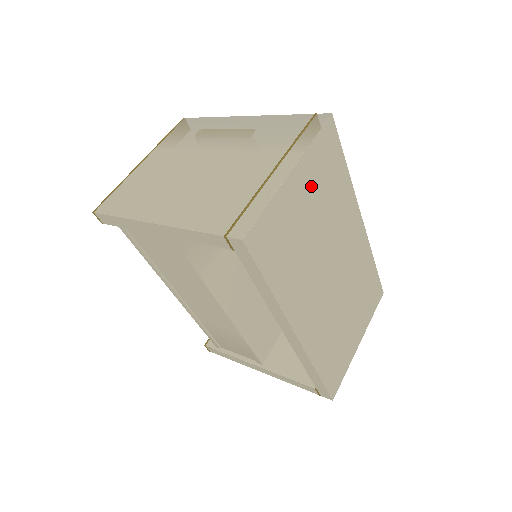
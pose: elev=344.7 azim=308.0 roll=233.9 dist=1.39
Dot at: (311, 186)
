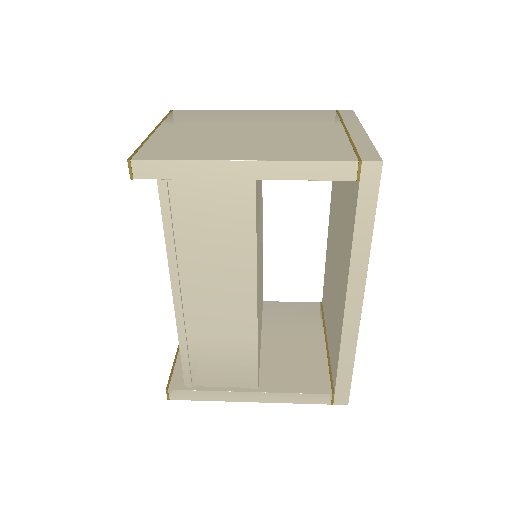
Dot at: occluded
